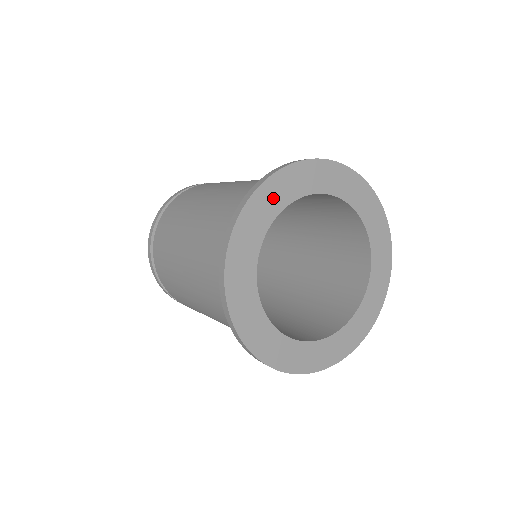
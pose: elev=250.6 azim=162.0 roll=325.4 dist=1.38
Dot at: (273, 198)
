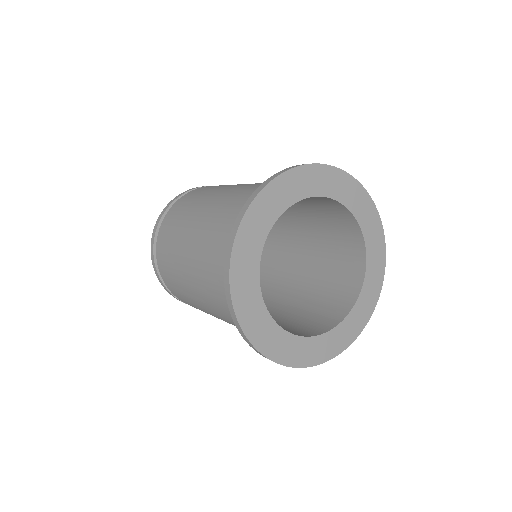
Dot at: (246, 274)
